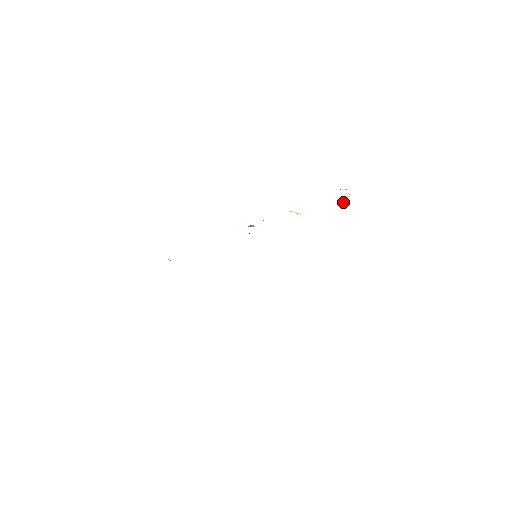
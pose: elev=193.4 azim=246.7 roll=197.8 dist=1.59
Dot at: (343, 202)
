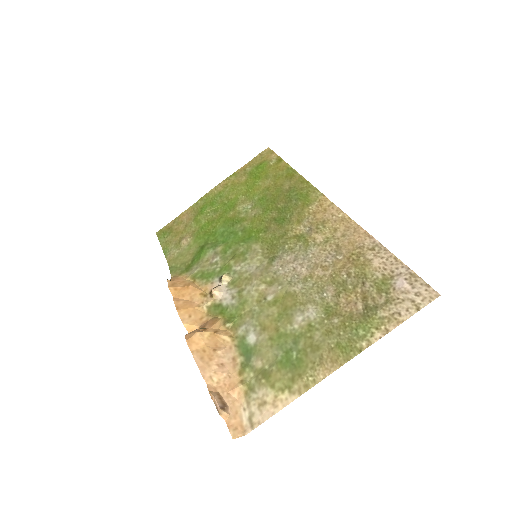
Dot at: (233, 406)
